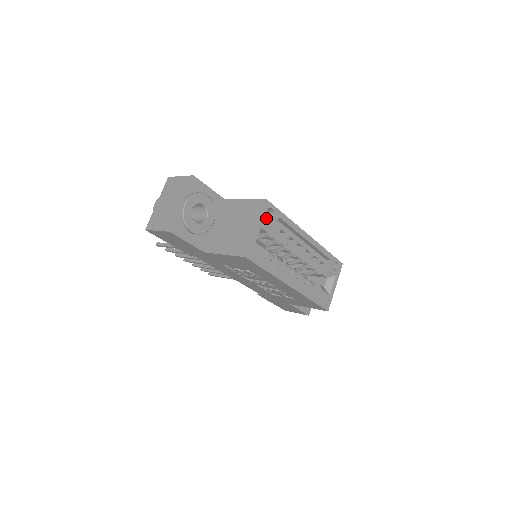
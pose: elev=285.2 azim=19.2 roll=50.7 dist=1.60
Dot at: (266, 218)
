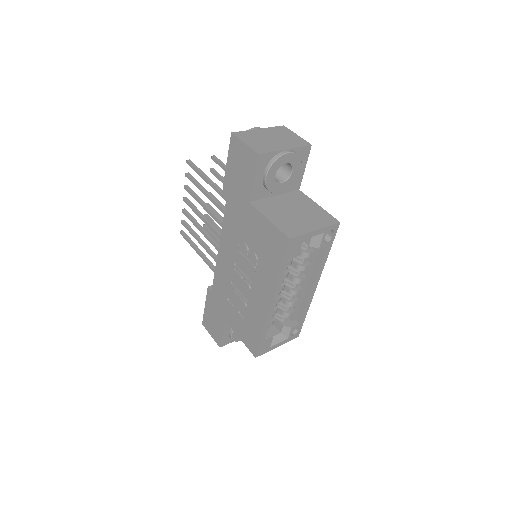
Dot at: (325, 234)
